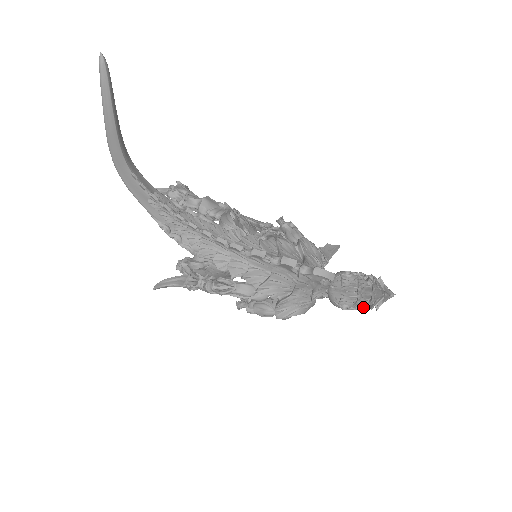
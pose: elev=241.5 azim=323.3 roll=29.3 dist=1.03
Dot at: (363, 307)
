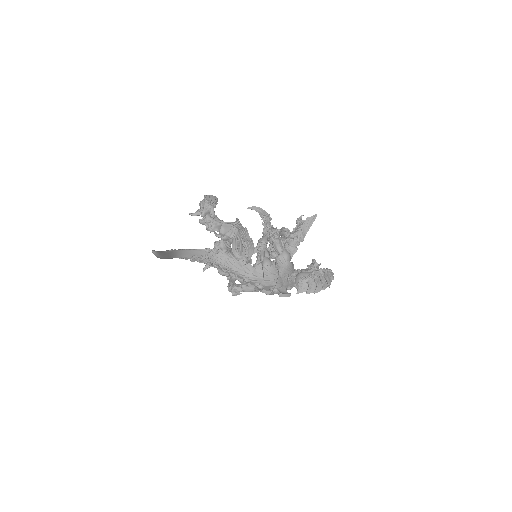
Dot at: occluded
